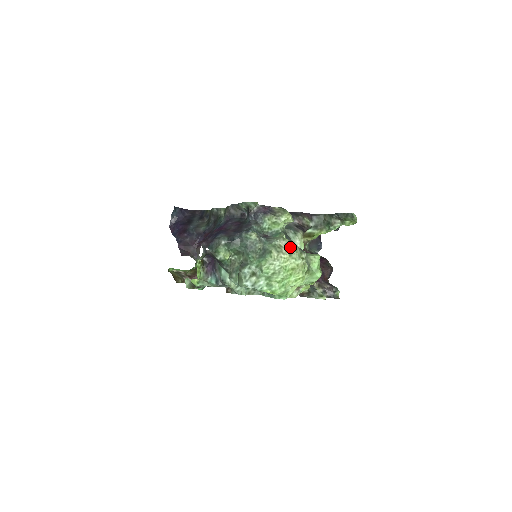
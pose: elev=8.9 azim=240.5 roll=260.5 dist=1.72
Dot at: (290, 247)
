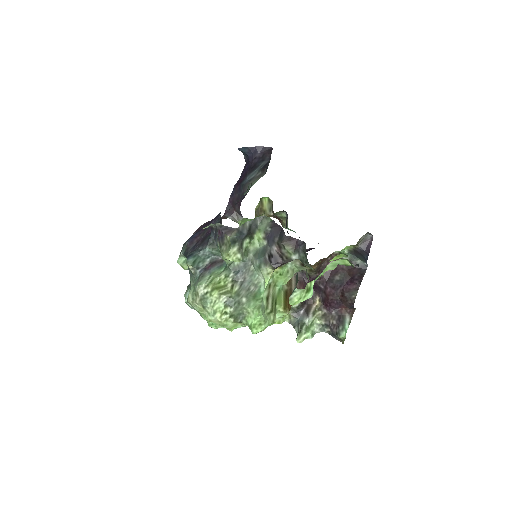
Dot at: (205, 300)
